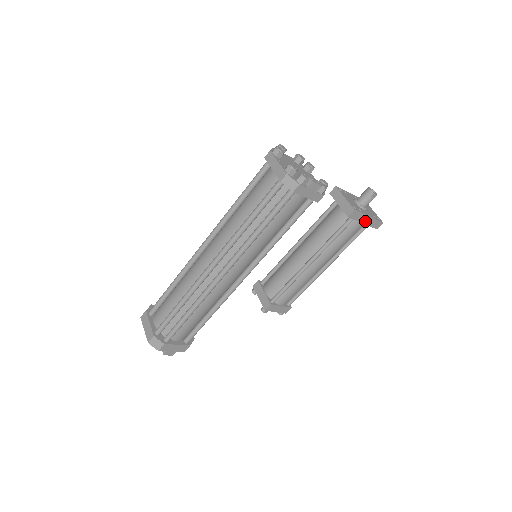
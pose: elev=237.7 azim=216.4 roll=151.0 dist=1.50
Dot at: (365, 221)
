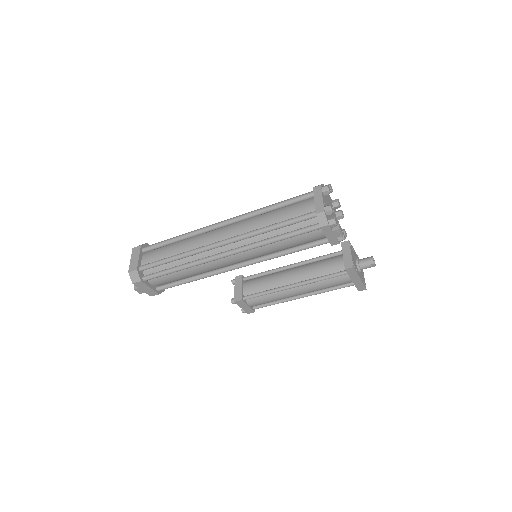
Dot at: (355, 280)
